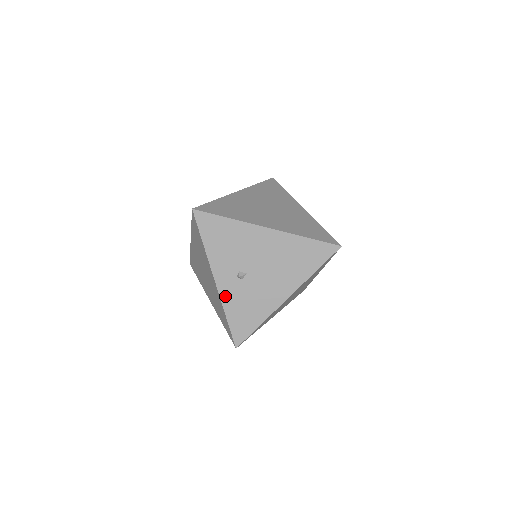
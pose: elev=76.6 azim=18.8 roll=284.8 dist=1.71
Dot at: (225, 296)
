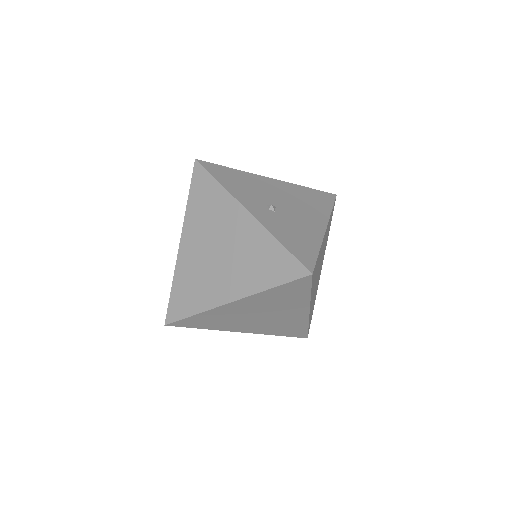
Dot at: (267, 224)
